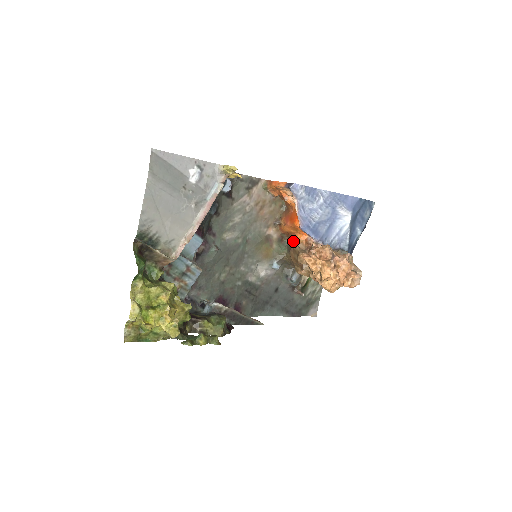
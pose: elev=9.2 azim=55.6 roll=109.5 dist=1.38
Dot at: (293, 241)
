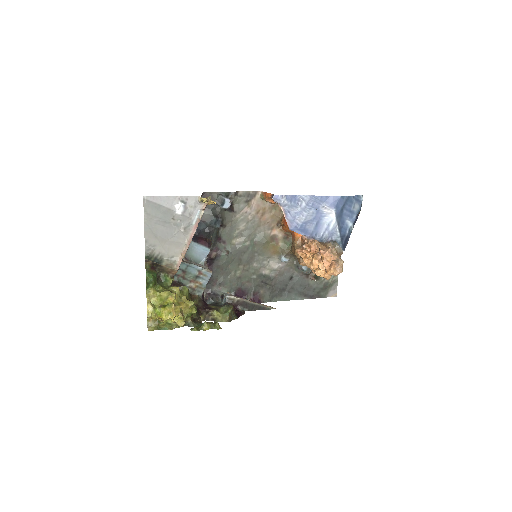
Dot at: (293, 238)
